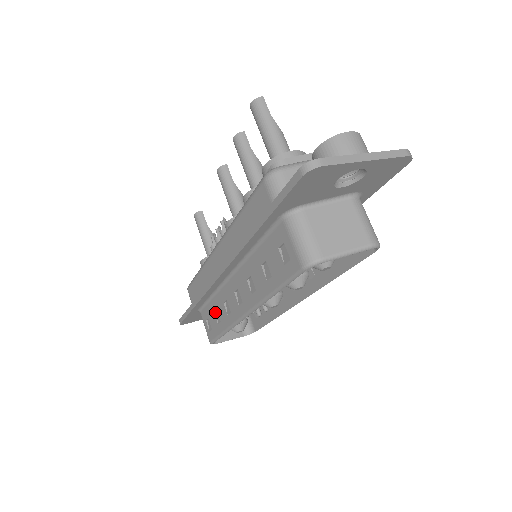
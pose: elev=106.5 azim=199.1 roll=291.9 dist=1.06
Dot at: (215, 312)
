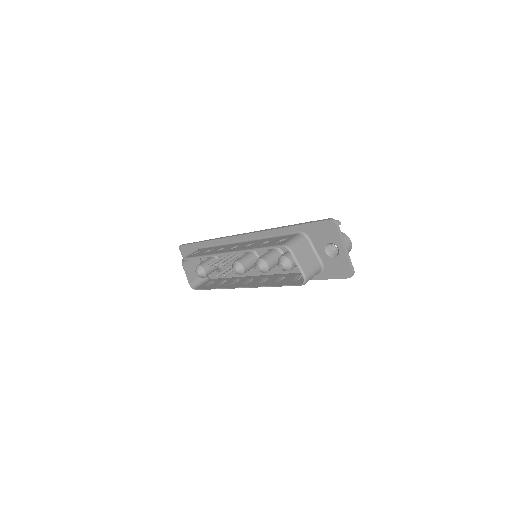
Dot at: occluded
